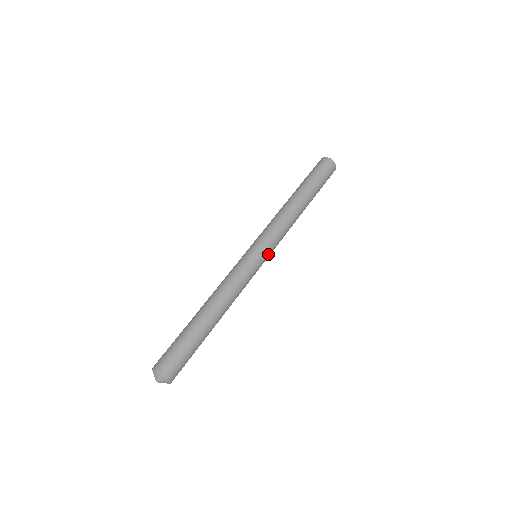
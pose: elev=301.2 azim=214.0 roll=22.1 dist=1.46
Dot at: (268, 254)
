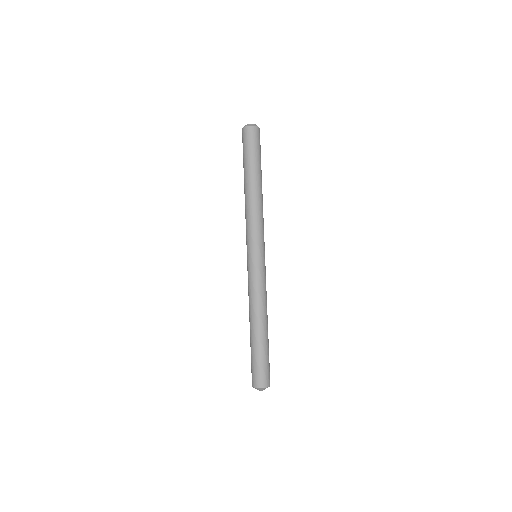
Dot at: (259, 249)
